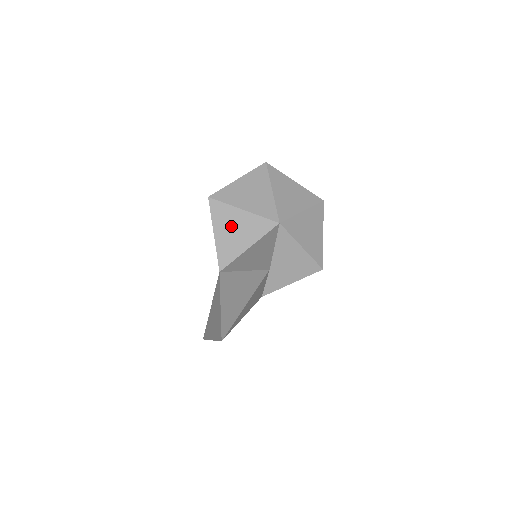
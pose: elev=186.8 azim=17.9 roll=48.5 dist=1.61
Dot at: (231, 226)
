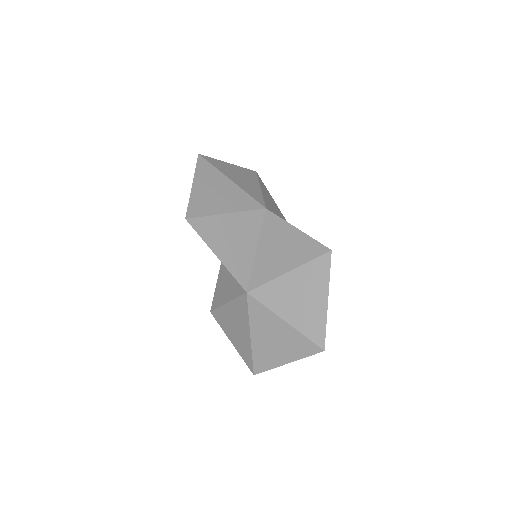
Dot at: (227, 237)
